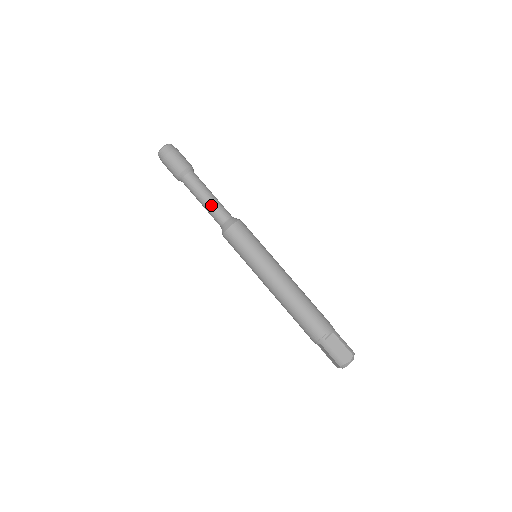
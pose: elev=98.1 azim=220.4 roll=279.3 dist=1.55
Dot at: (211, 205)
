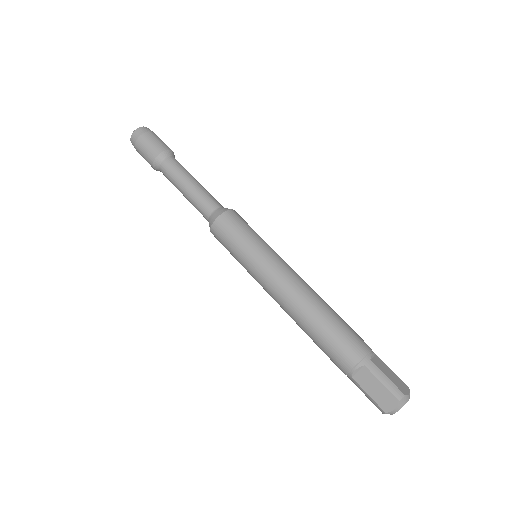
Dot at: (201, 189)
